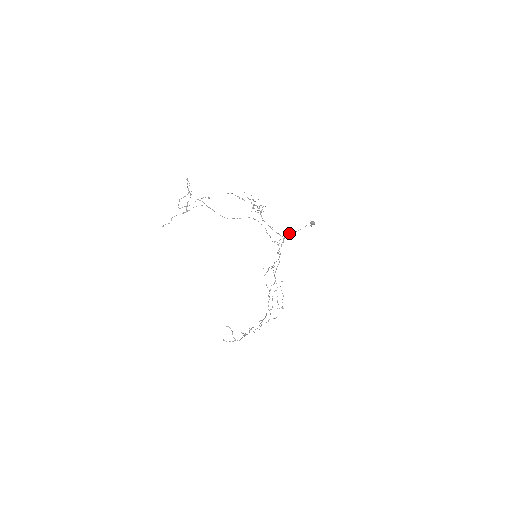
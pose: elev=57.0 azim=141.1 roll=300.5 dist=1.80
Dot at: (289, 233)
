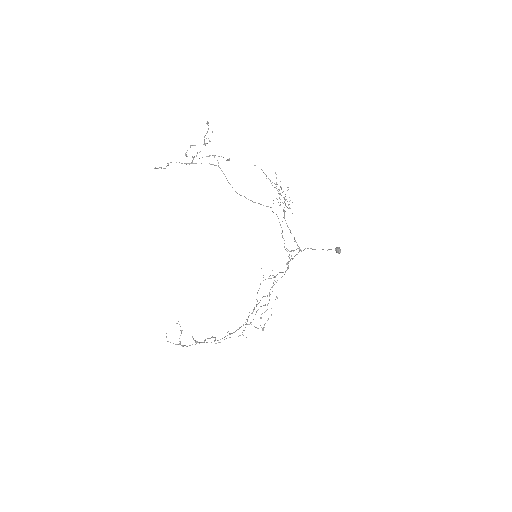
Dot at: occluded
